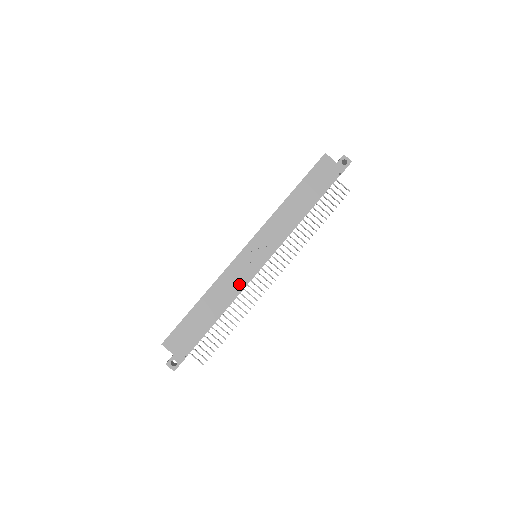
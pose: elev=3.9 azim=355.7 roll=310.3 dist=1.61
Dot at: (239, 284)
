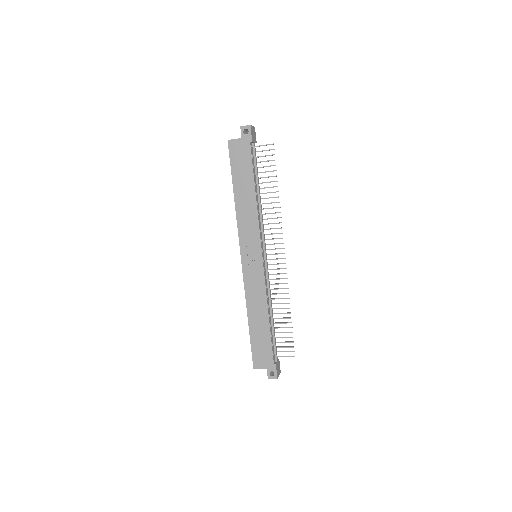
Dot at: (261, 287)
